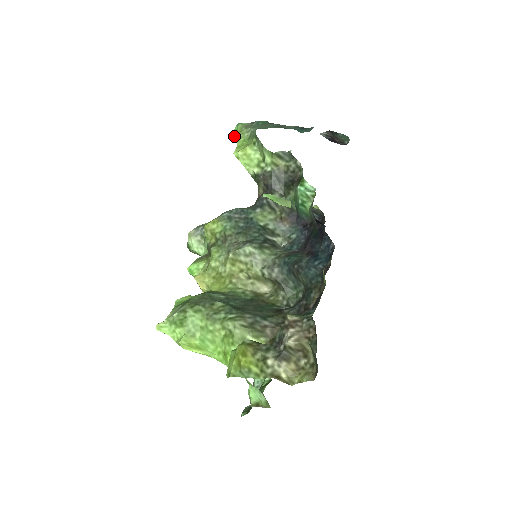
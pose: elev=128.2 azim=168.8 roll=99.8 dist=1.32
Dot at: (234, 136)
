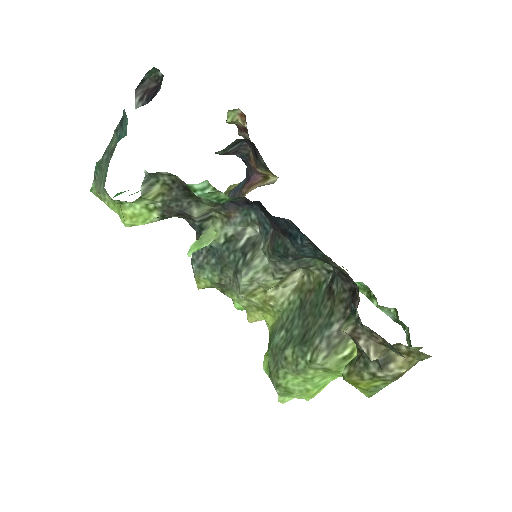
Dot at: occluded
